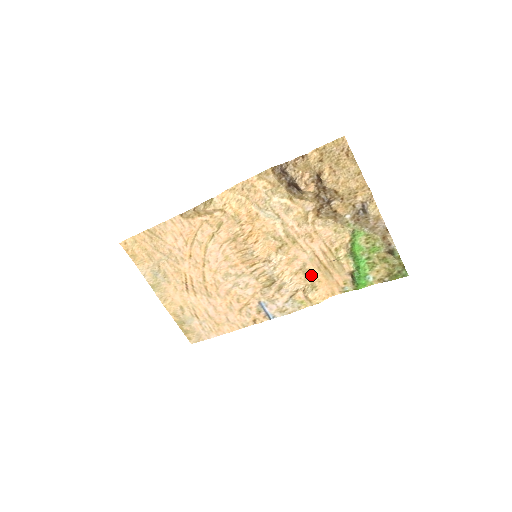
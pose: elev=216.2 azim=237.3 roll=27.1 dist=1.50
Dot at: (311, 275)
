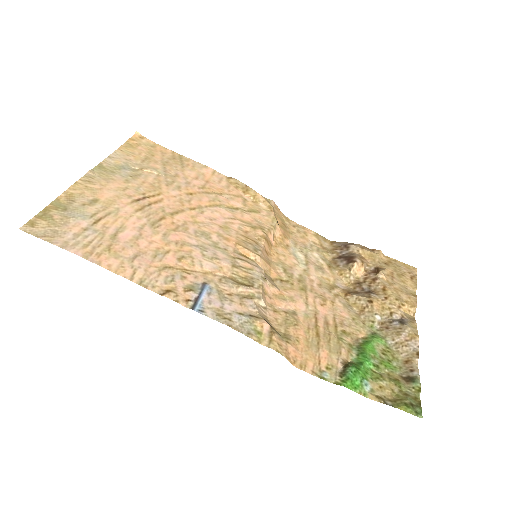
Dot at: (293, 326)
